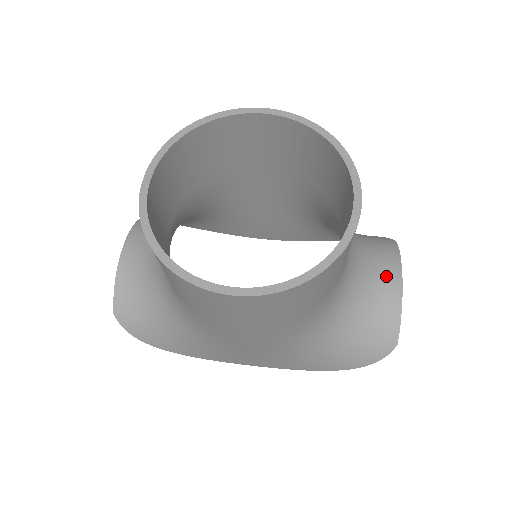
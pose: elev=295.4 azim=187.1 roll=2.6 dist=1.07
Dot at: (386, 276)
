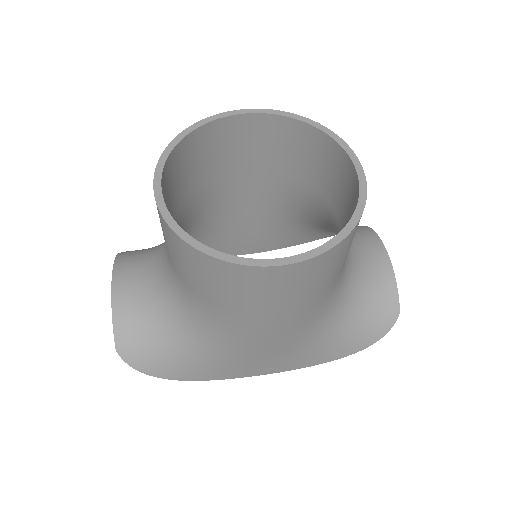
Dot at: (373, 253)
